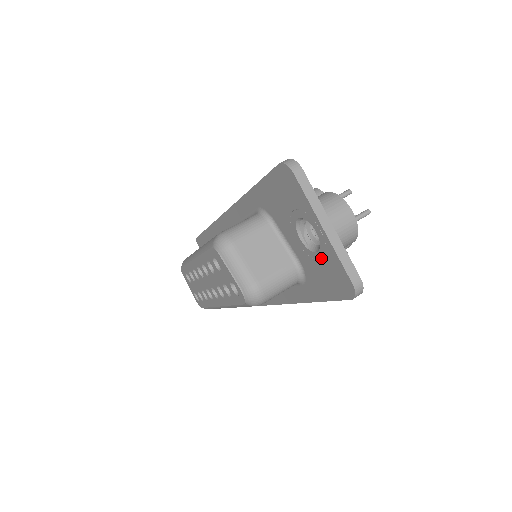
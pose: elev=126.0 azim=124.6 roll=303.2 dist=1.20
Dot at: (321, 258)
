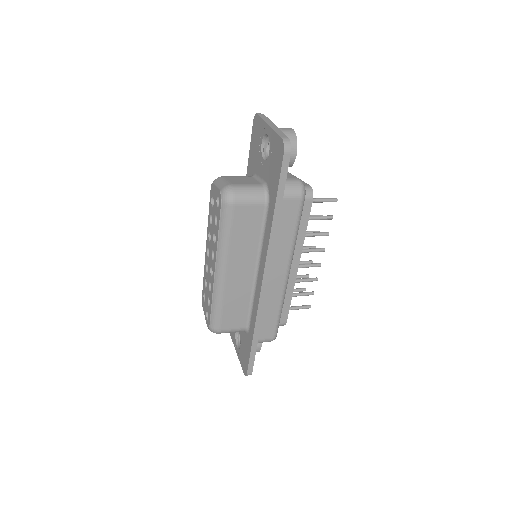
Dot at: (271, 152)
